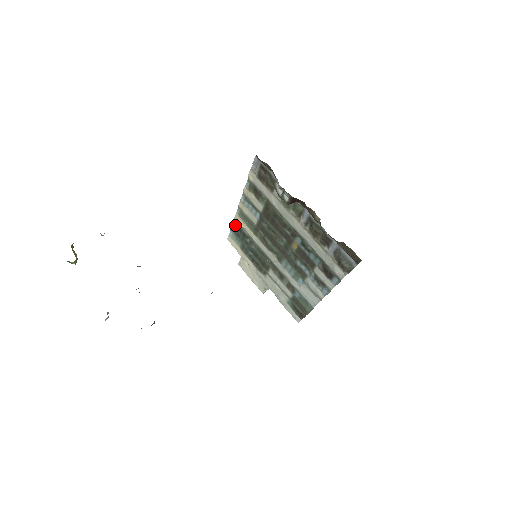
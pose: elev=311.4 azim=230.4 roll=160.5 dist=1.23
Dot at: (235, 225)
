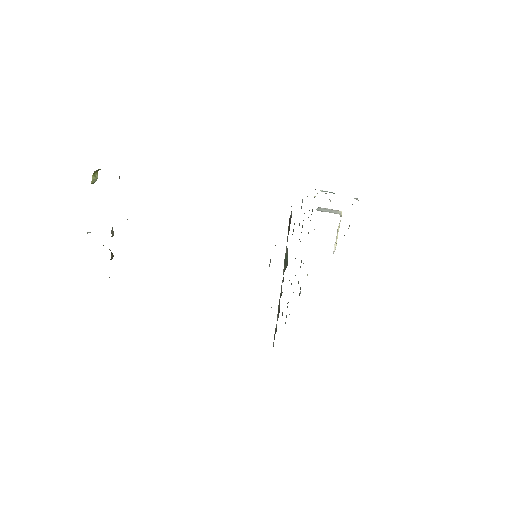
Dot at: occluded
